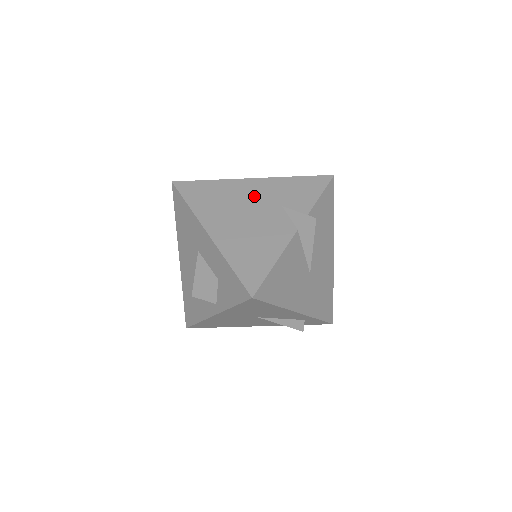
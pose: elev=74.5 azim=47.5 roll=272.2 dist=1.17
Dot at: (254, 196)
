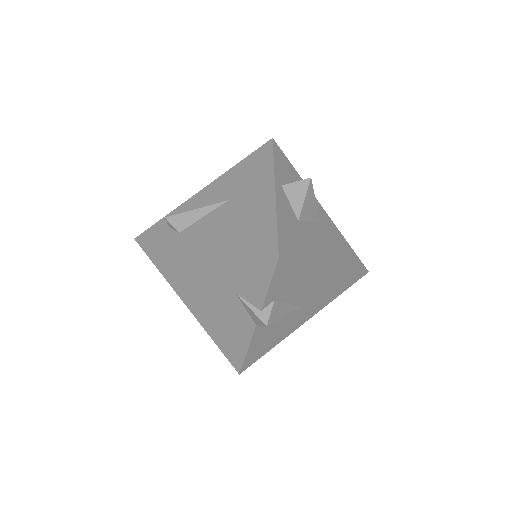
Dot at: (207, 274)
